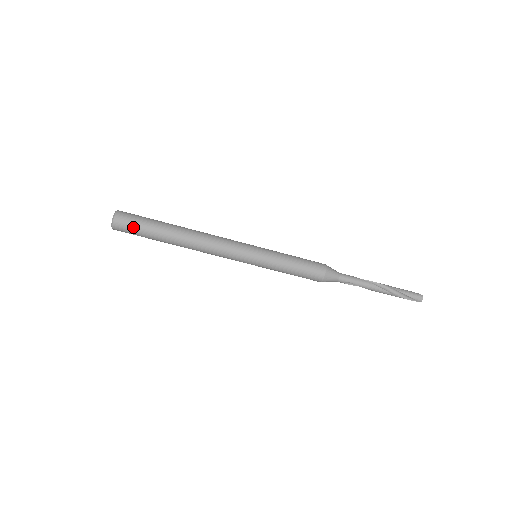
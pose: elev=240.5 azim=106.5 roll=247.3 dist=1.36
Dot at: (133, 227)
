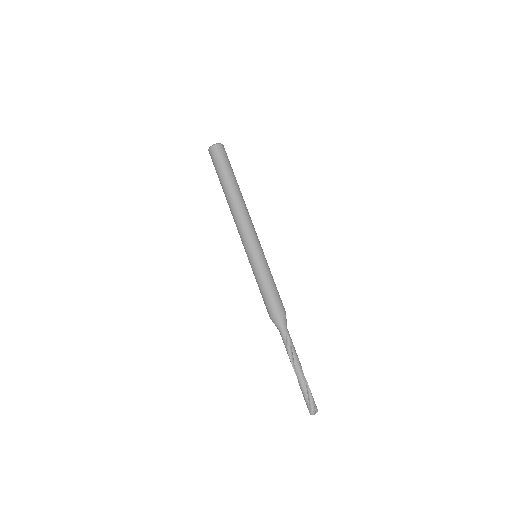
Dot at: (227, 158)
